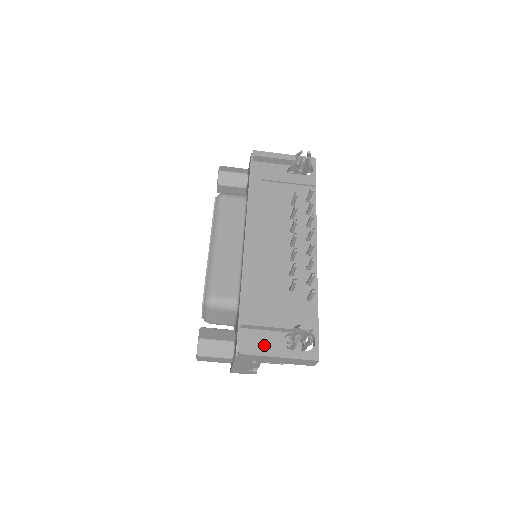
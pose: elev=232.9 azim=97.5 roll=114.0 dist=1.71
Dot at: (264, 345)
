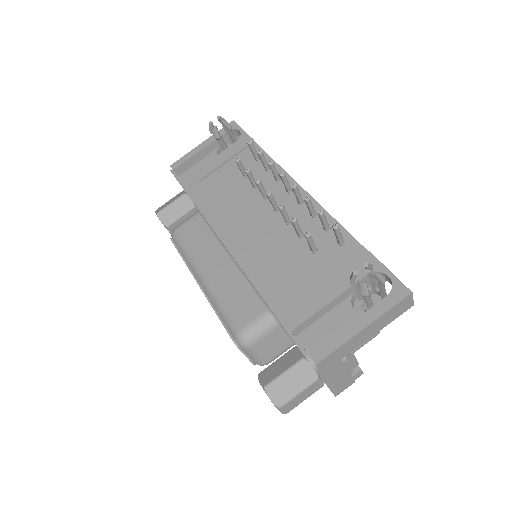
Dot at: (337, 331)
